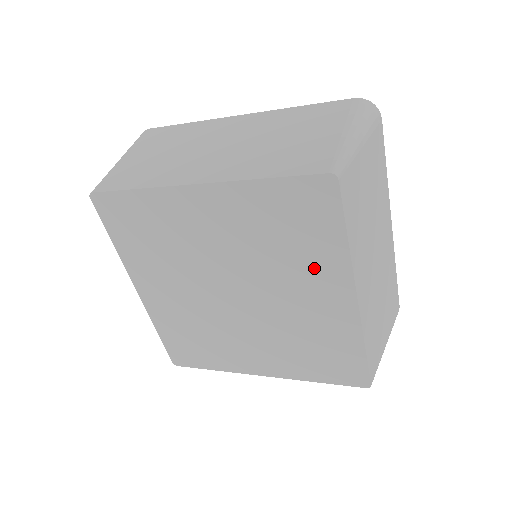
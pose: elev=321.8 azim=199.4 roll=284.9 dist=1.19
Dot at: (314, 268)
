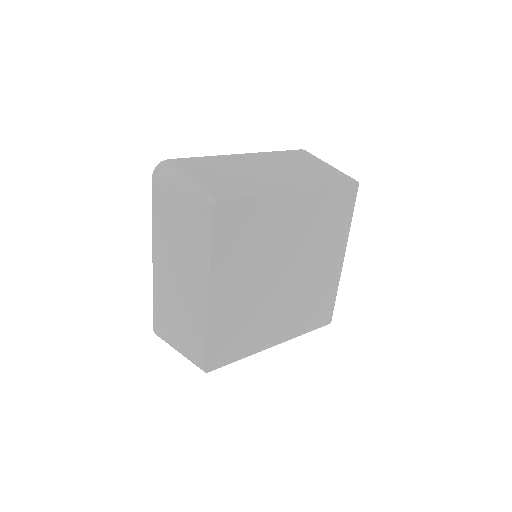
Dot at: (333, 242)
